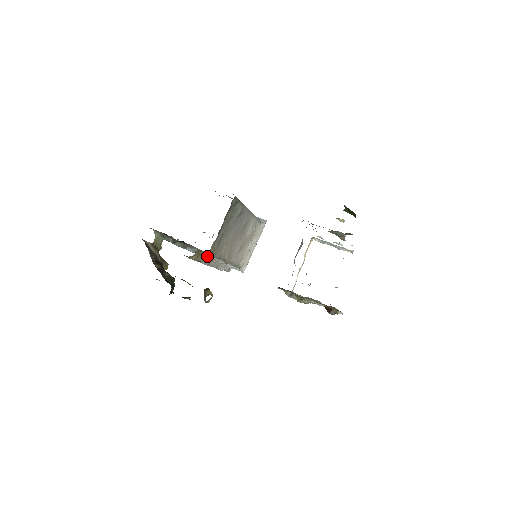
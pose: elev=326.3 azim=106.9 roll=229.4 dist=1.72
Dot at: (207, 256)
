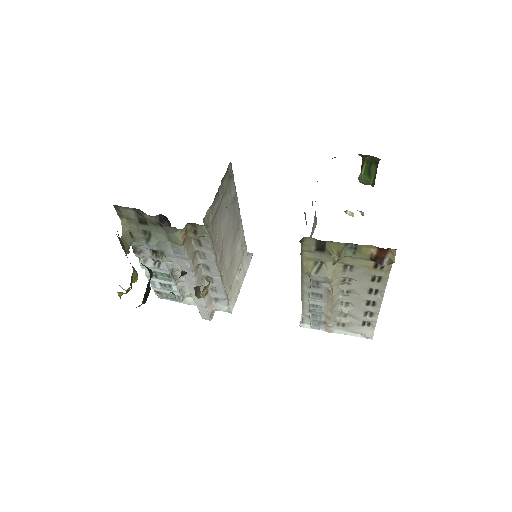
Dot at: (194, 252)
